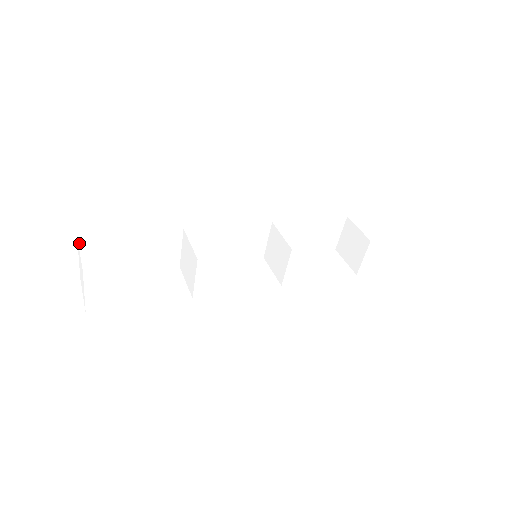
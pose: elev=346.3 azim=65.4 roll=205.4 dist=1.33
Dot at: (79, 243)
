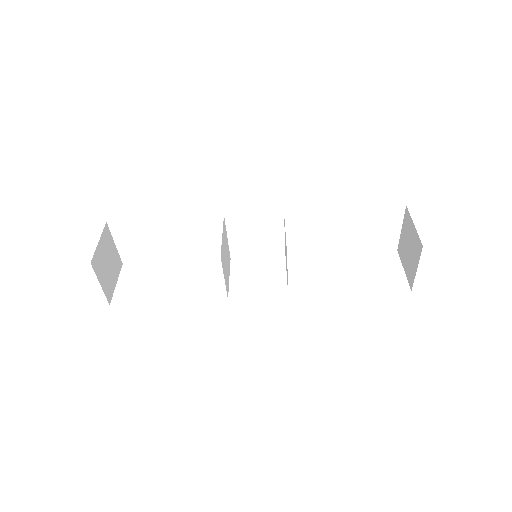
Dot at: occluded
